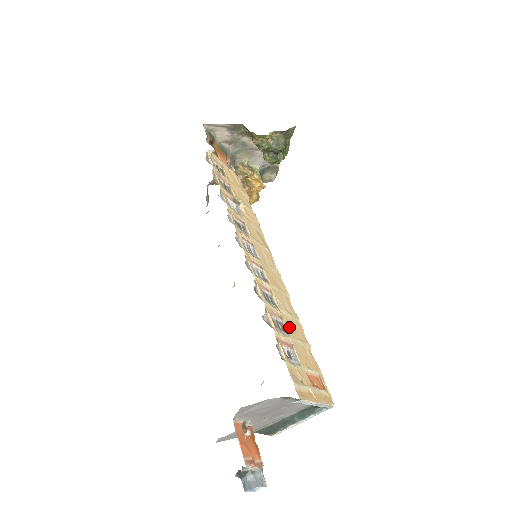
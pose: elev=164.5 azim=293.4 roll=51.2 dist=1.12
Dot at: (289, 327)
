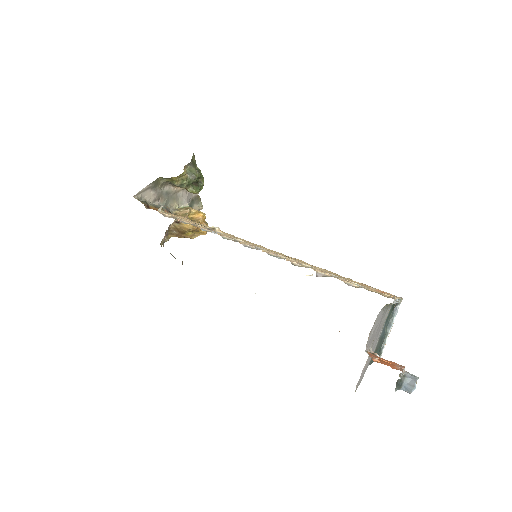
Dot at: (331, 274)
